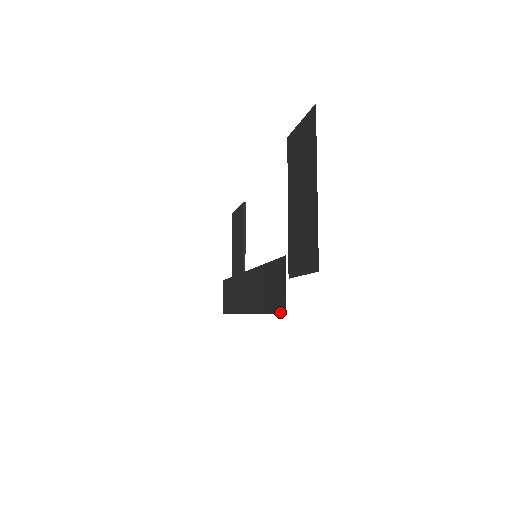
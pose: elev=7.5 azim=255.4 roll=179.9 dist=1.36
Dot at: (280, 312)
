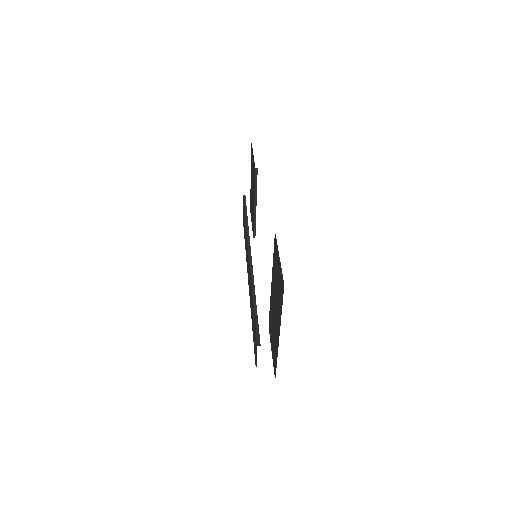
Dot at: (255, 361)
